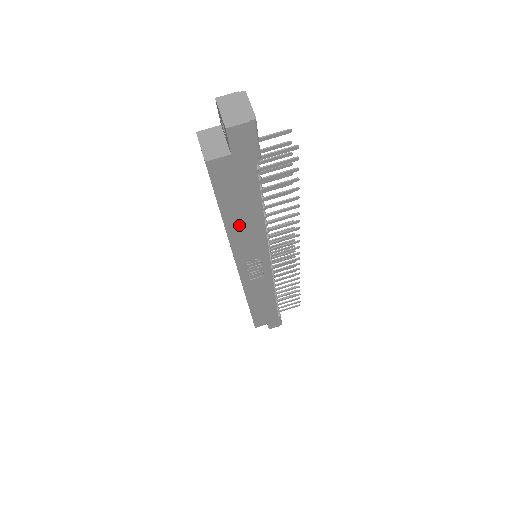
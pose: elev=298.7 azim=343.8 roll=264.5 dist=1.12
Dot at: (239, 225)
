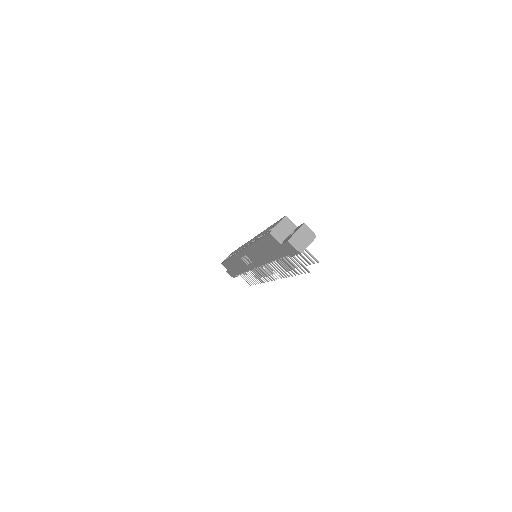
Dot at: (259, 250)
